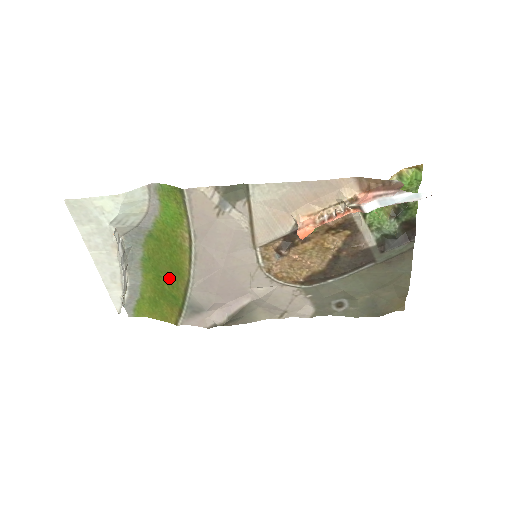
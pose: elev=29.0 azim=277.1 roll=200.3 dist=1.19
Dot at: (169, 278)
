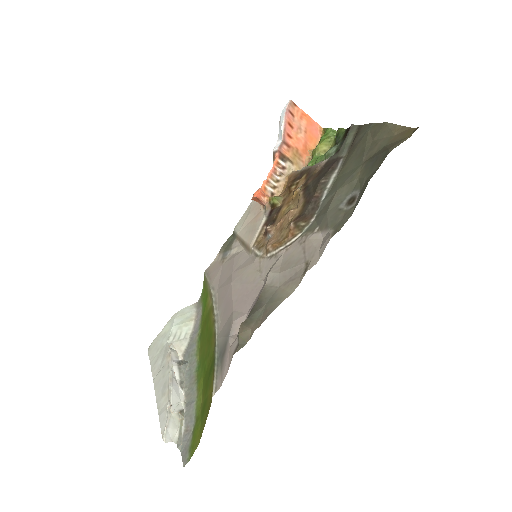
Dot at: (208, 355)
